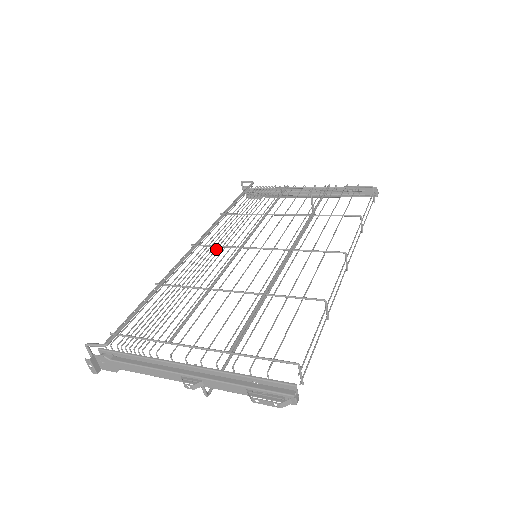
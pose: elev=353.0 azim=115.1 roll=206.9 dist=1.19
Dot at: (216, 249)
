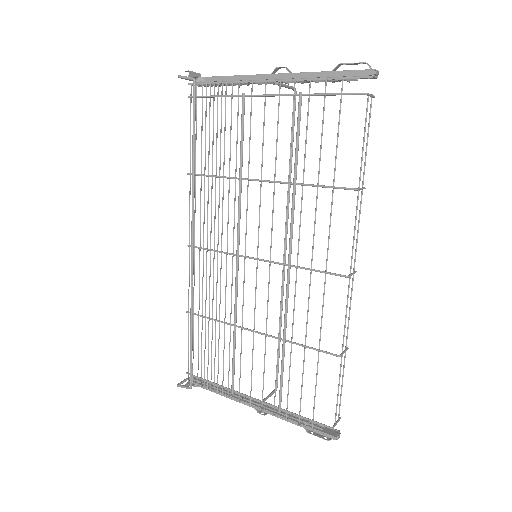
Dot at: (214, 255)
